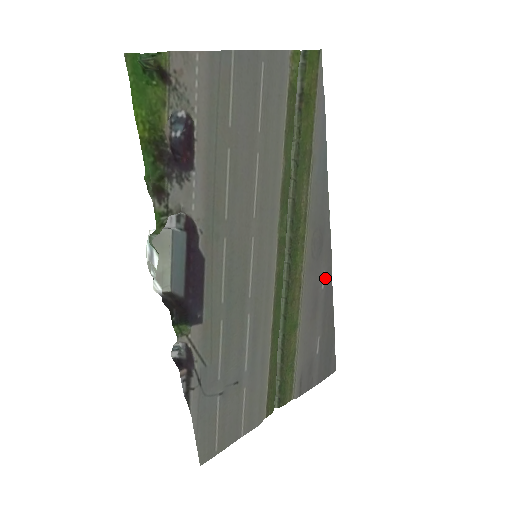
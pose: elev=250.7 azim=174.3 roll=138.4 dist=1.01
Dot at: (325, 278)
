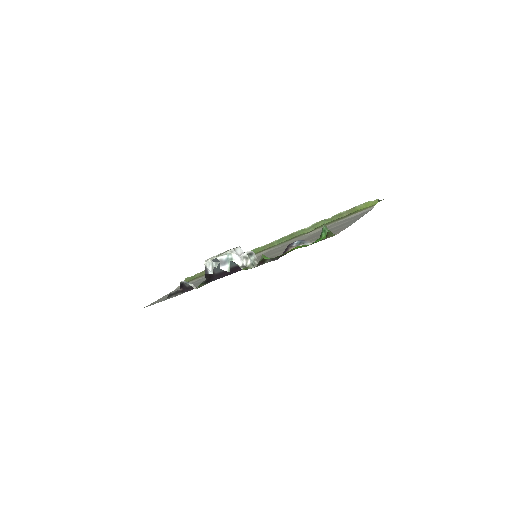
Dot at: occluded
